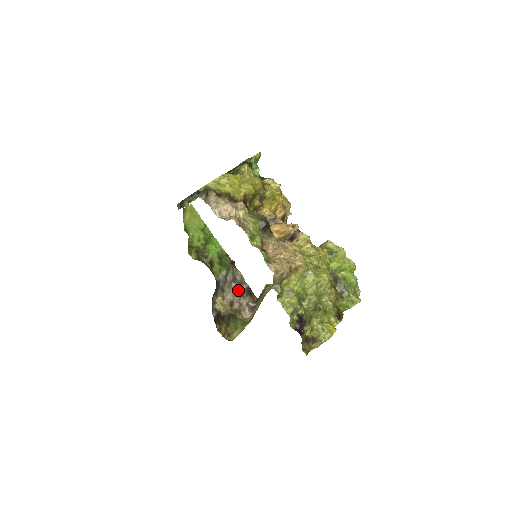
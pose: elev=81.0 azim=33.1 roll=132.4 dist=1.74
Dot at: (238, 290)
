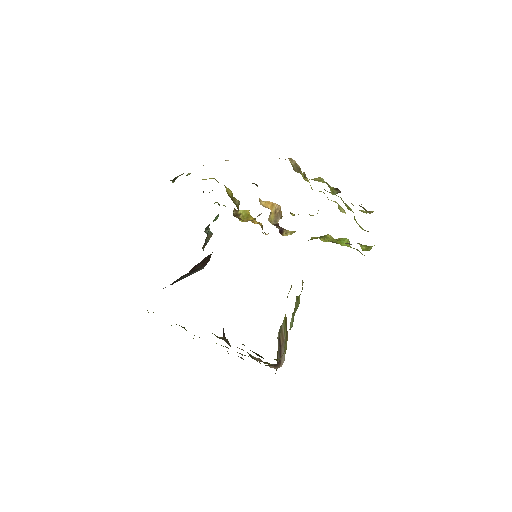
Dot at: occluded
